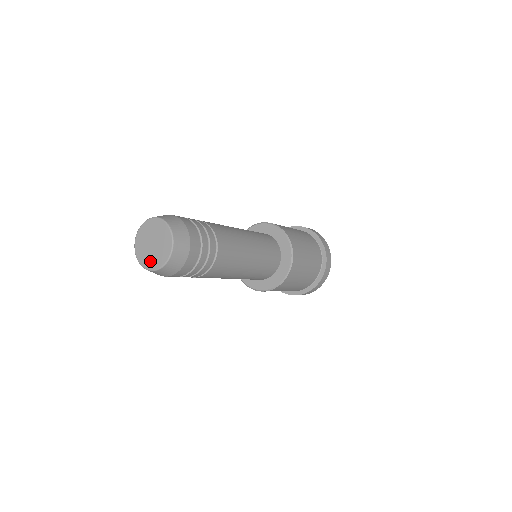
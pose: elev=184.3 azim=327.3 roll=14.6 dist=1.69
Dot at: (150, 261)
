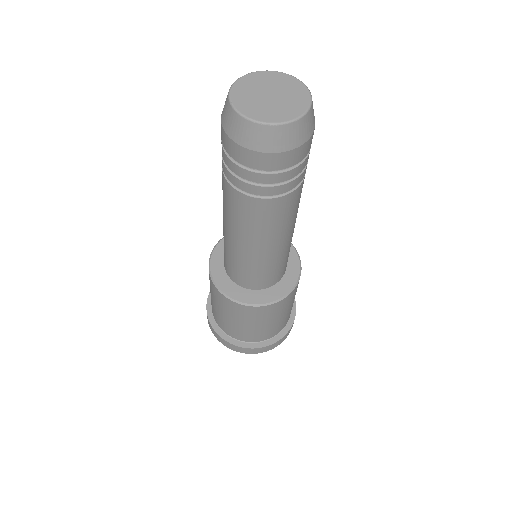
Dot at: (284, 111)
